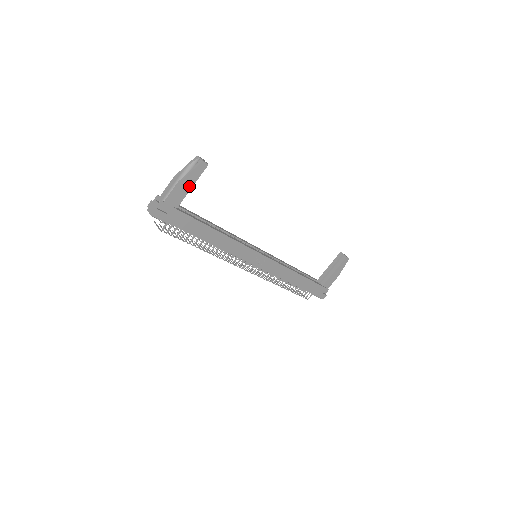
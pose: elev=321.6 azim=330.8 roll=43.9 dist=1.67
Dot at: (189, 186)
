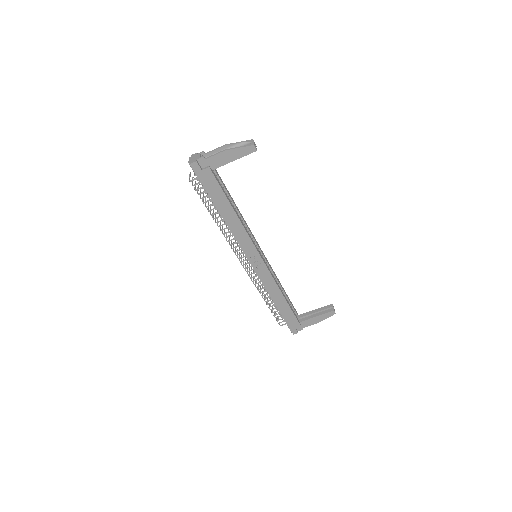
Dot at: (232, 158)
